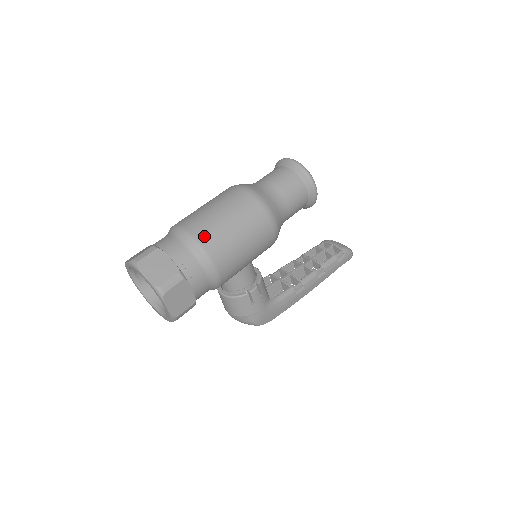
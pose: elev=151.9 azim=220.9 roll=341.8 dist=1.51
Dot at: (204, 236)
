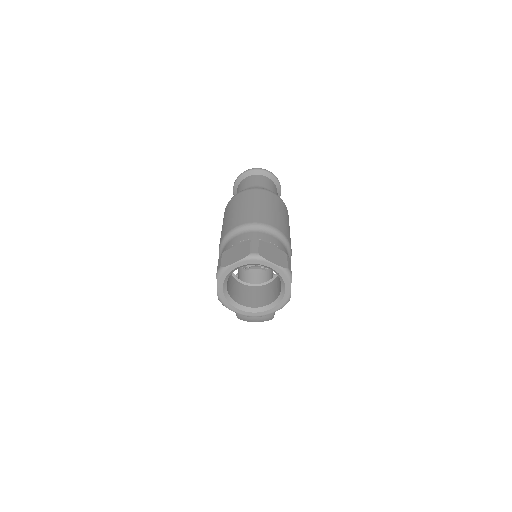
Dot at: (277, 224)
